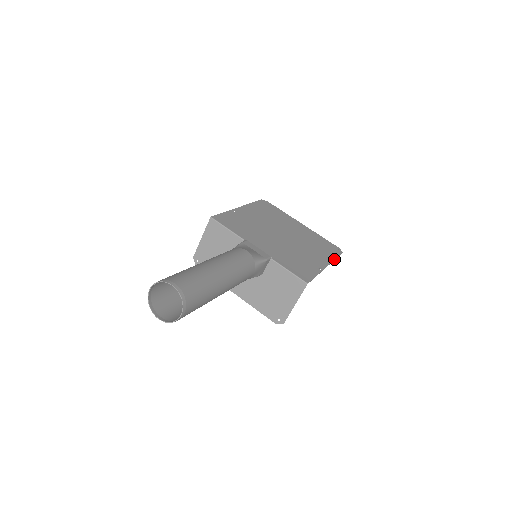
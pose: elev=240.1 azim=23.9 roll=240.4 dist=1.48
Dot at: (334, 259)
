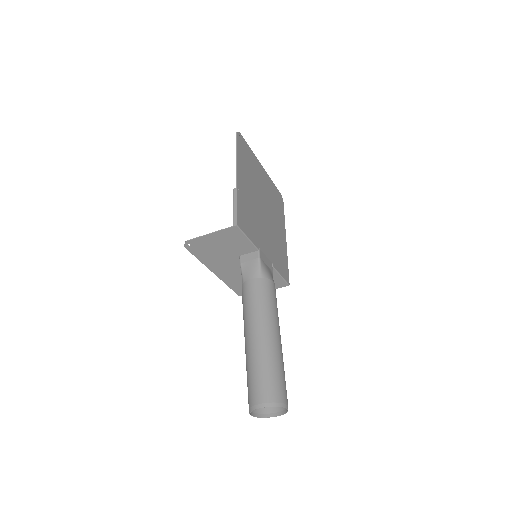
Dot at: occluded
